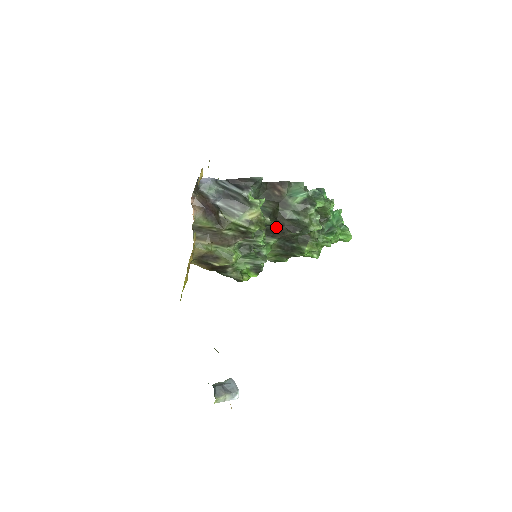
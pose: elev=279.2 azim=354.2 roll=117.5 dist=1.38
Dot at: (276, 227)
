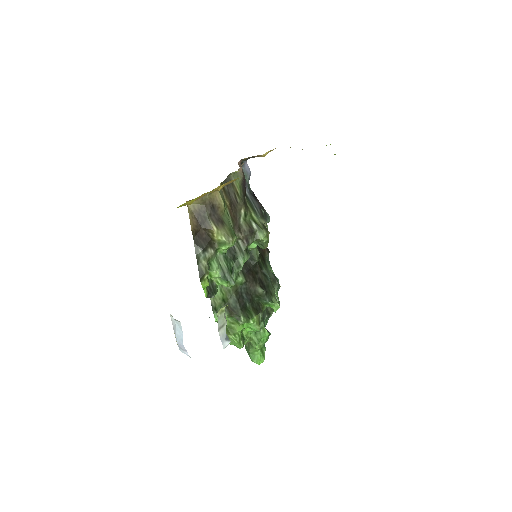
Dot at: (252, 269)
